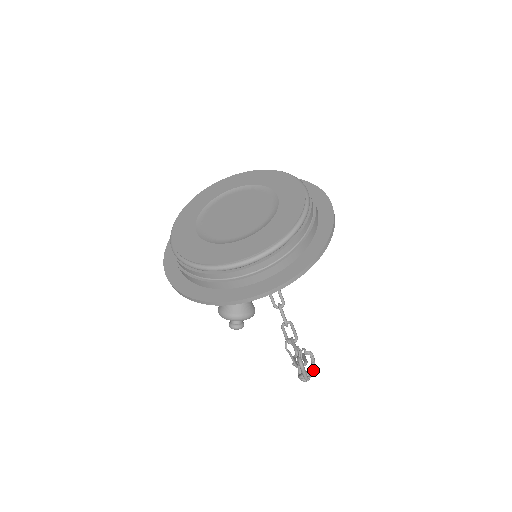
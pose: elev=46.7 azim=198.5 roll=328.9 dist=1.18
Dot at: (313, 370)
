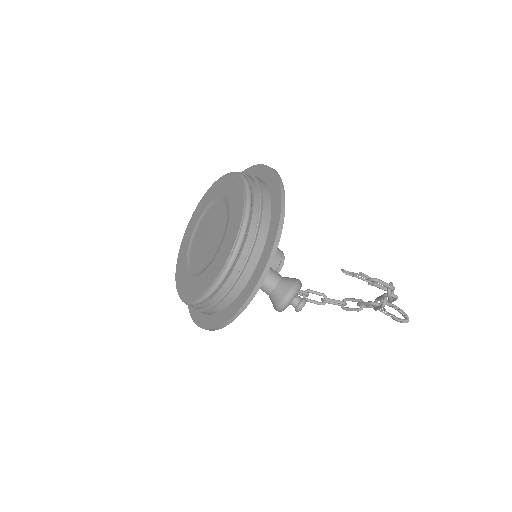
Dot at: (402, 311)
